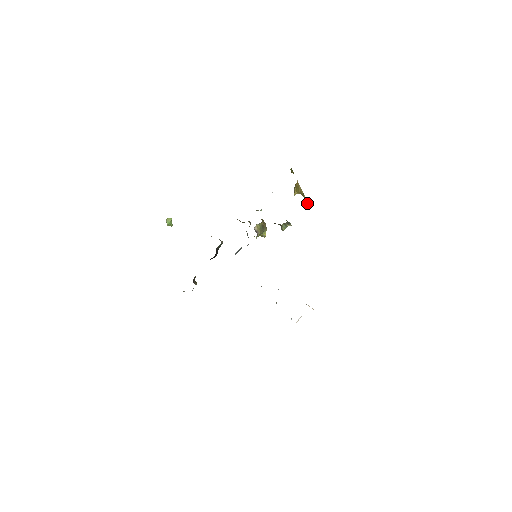
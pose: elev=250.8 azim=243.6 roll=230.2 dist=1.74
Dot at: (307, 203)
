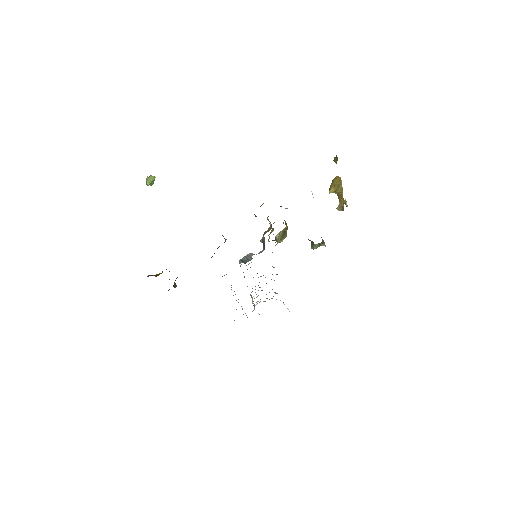
Dot at: (343, 209)
